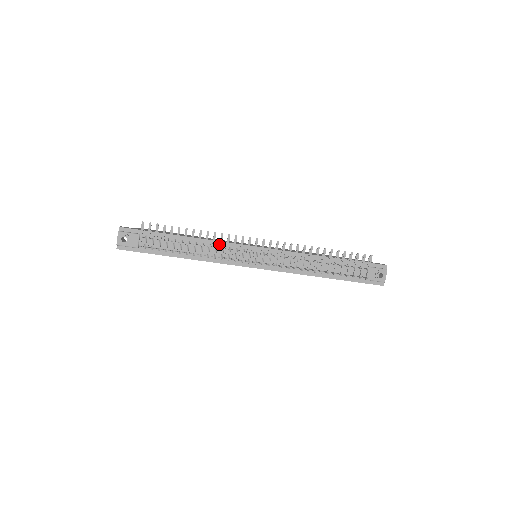
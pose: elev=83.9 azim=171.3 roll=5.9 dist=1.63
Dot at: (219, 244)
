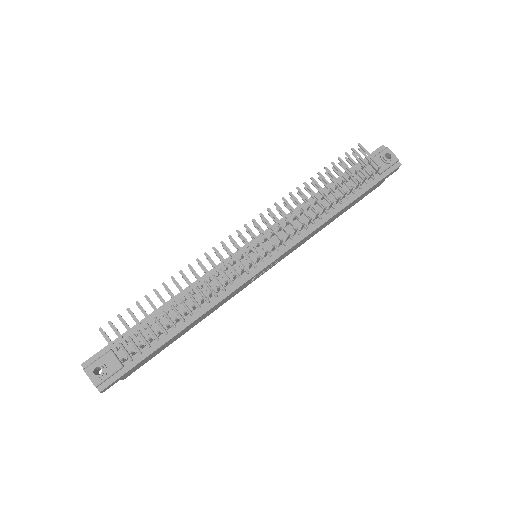
Dot at: occluded
